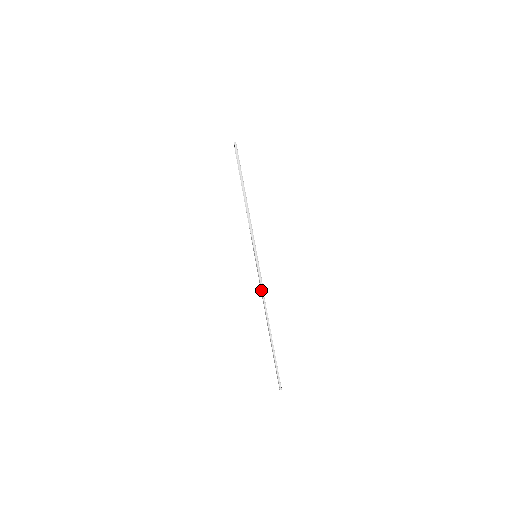
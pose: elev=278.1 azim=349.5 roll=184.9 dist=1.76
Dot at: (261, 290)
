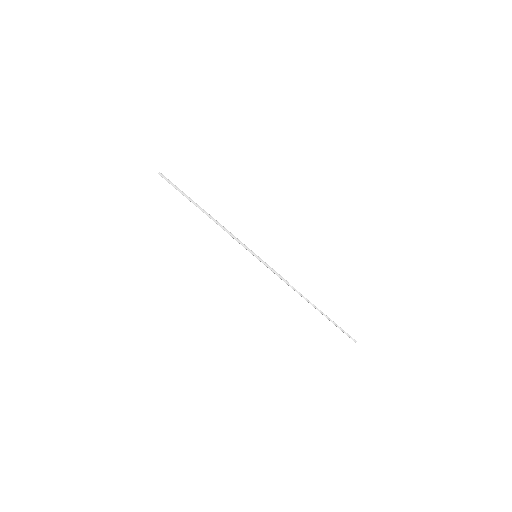
Dot at: occluded
